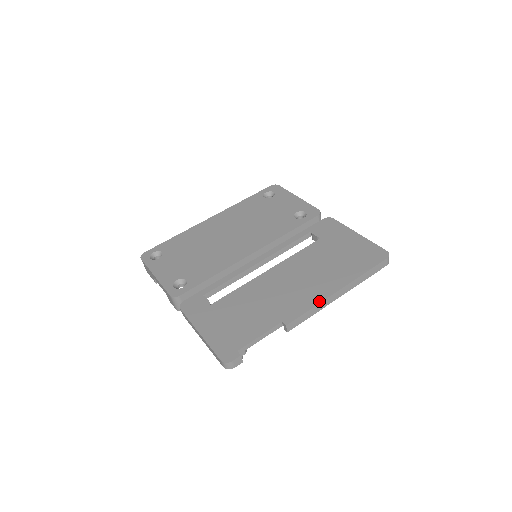
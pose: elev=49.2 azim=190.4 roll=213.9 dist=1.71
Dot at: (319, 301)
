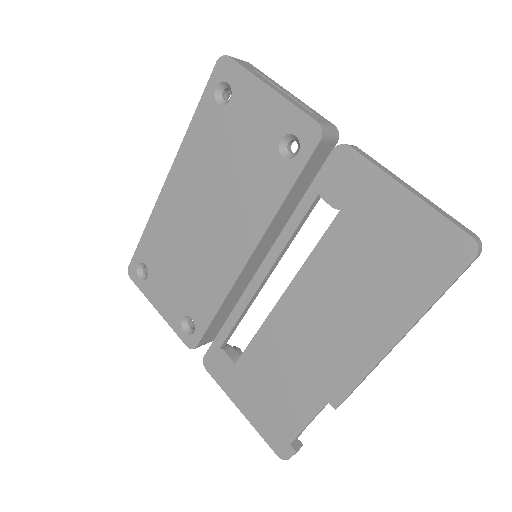
Dot at: (370, 367)
